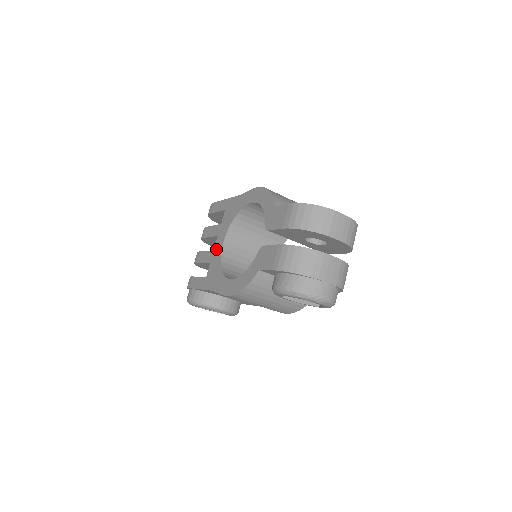
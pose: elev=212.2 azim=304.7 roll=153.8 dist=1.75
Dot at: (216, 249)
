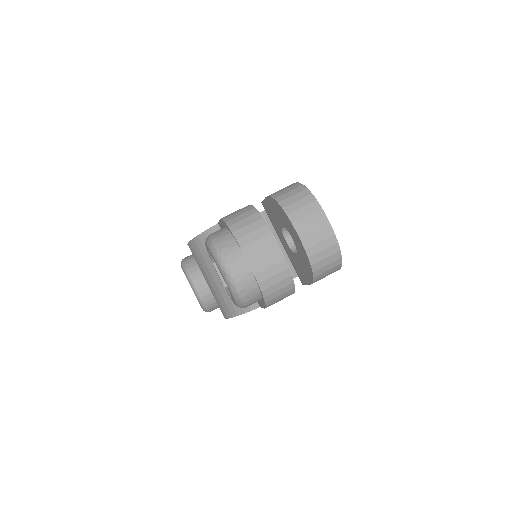
Dot at: occluded
